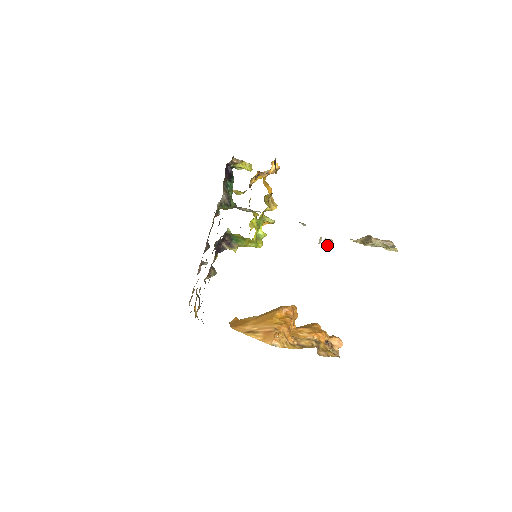
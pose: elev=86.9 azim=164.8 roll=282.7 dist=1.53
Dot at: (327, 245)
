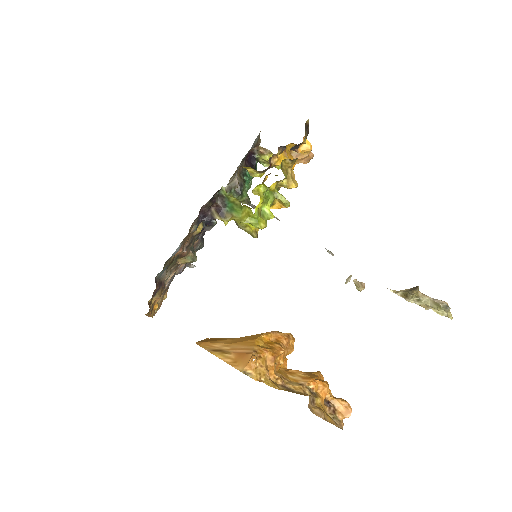
Dot at: (356, 288)
